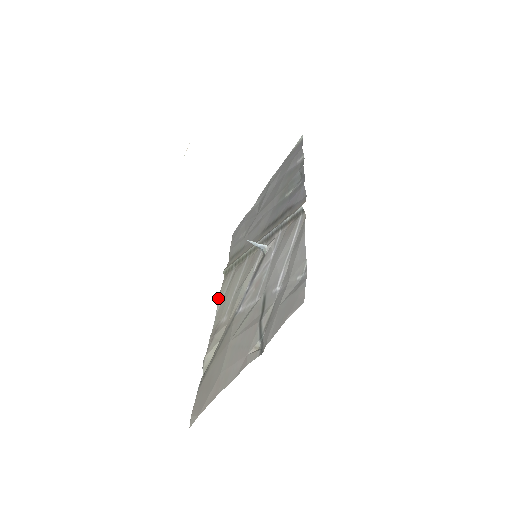
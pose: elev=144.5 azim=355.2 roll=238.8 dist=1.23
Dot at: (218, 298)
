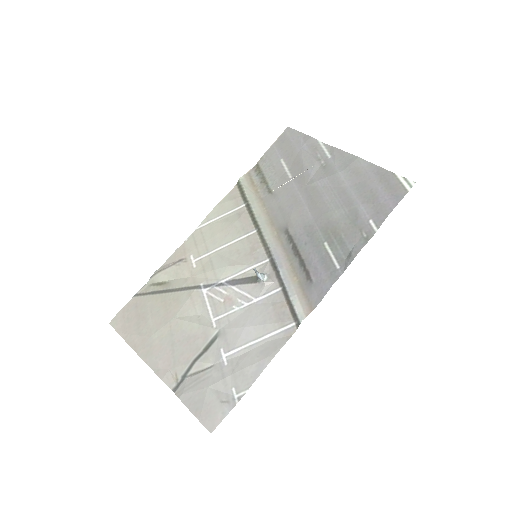
Dot at: (212, 210)
